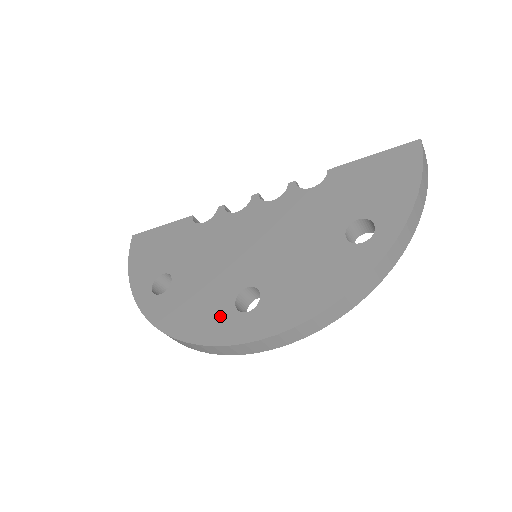
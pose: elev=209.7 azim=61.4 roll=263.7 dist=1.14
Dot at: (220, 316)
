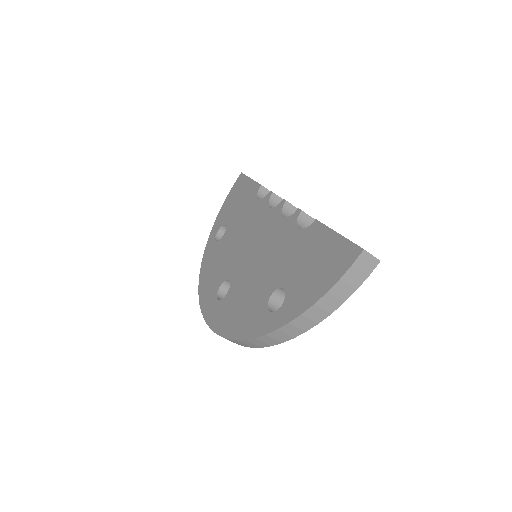
Dot at: (212, 288)
